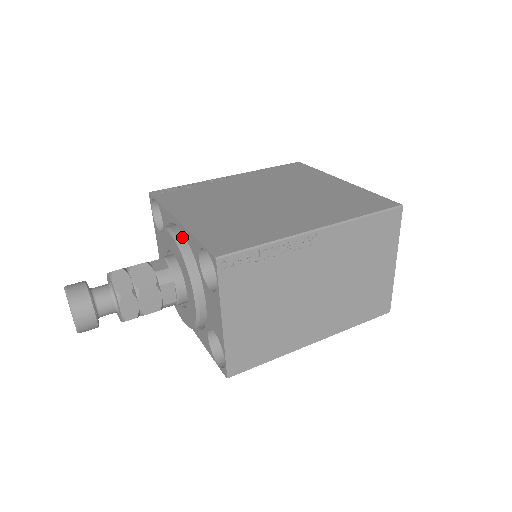
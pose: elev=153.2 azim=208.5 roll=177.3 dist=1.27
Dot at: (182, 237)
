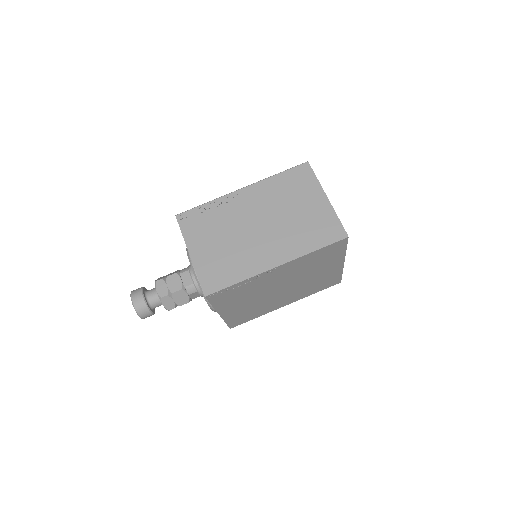
Dot at: occluded
